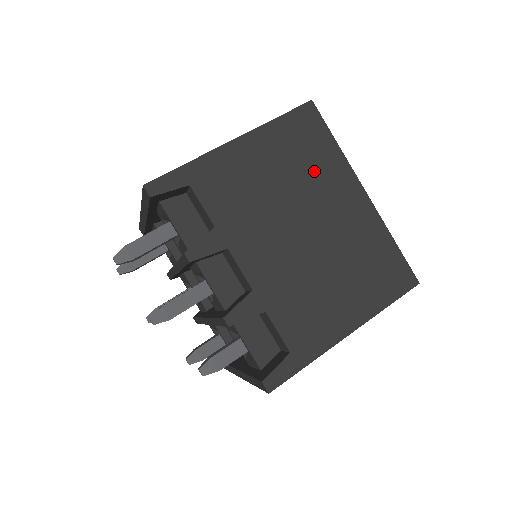
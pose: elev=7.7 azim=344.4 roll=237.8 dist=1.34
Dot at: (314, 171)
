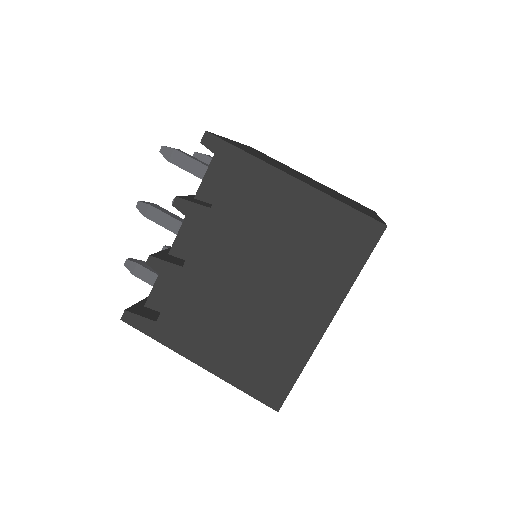
Dot at: (316, 265)
